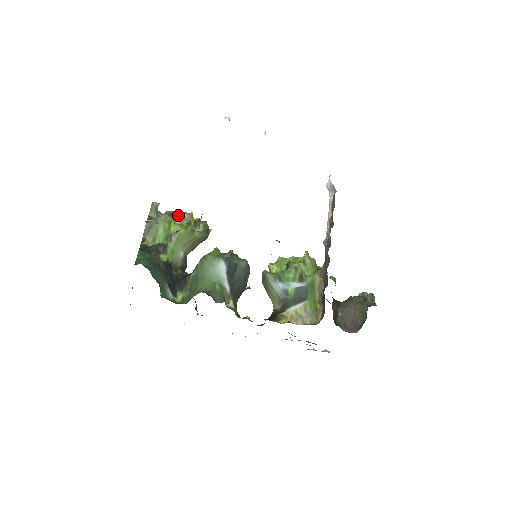
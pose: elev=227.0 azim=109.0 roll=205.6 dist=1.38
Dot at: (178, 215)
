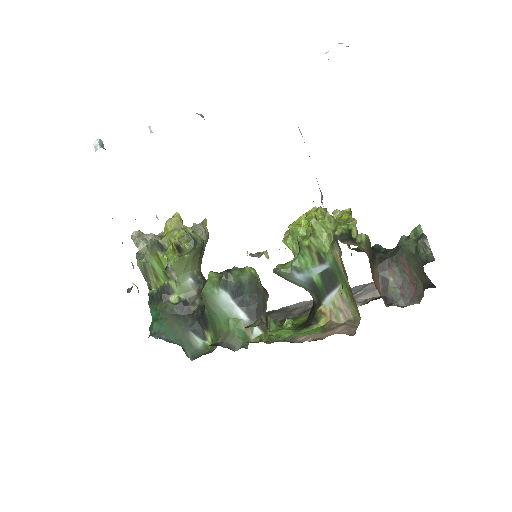
Dot at: (165, 227)
